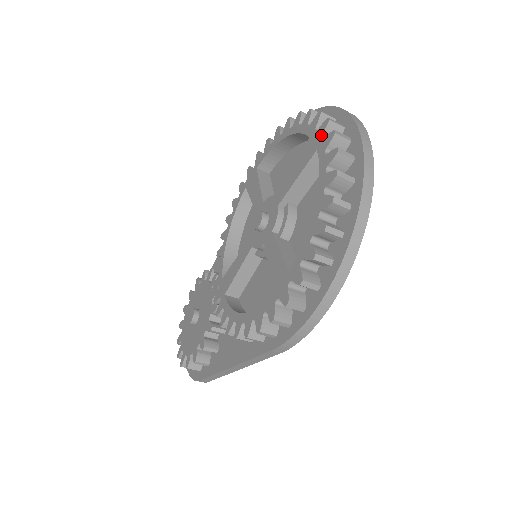
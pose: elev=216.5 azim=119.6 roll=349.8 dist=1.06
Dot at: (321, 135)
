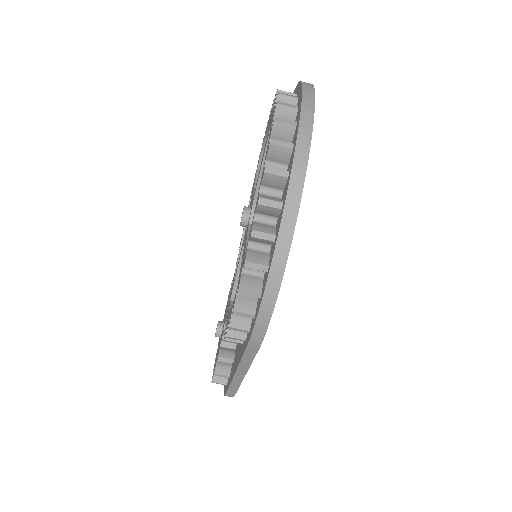
Dot at: (273, 112)
